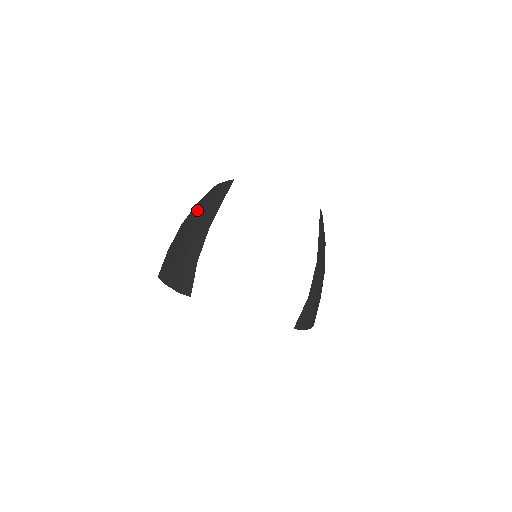
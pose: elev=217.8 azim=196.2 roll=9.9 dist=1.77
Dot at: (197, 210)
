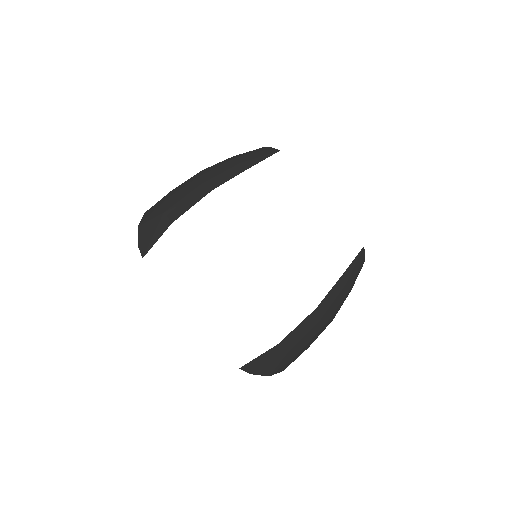
Dot at: (222, 163)
